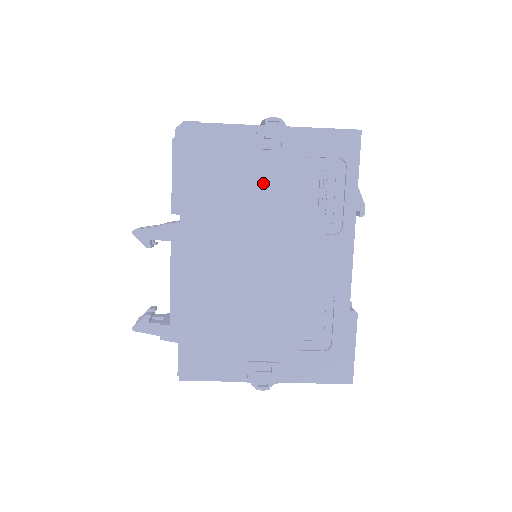
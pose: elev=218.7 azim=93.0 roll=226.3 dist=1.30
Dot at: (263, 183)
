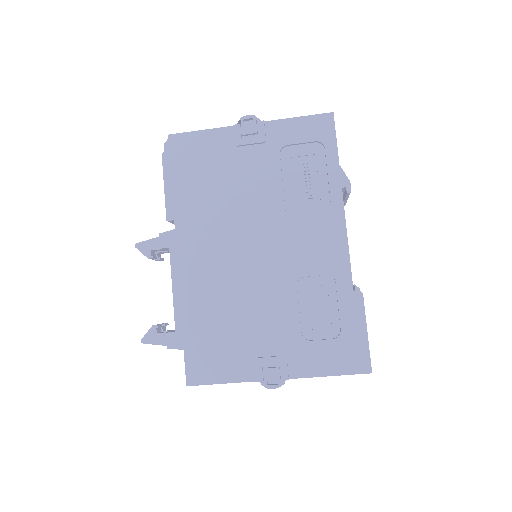
Dot at: (246, 176)
